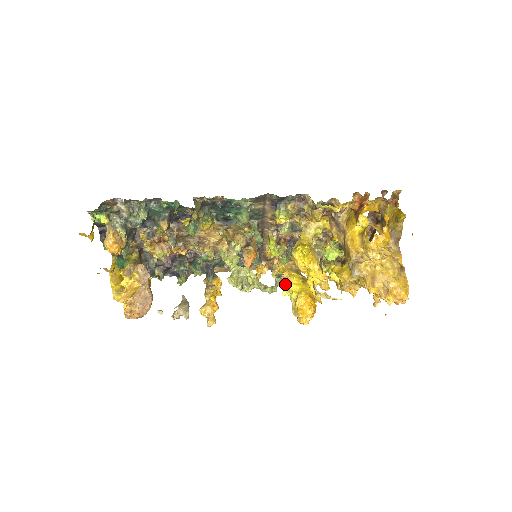
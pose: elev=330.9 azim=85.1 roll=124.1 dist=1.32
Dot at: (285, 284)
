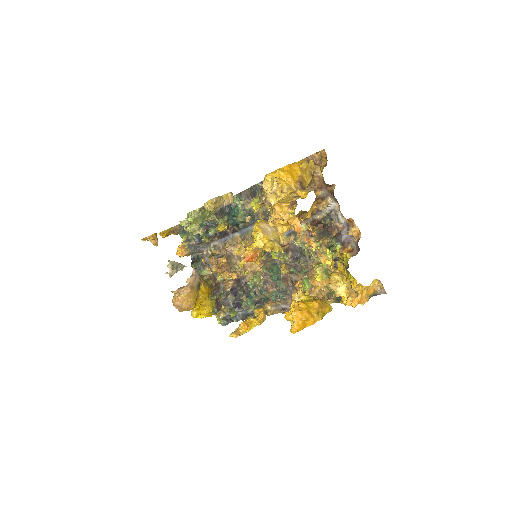
Dot at: occluded
